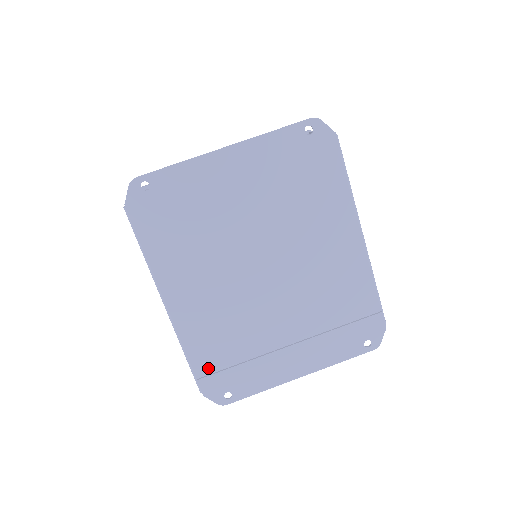
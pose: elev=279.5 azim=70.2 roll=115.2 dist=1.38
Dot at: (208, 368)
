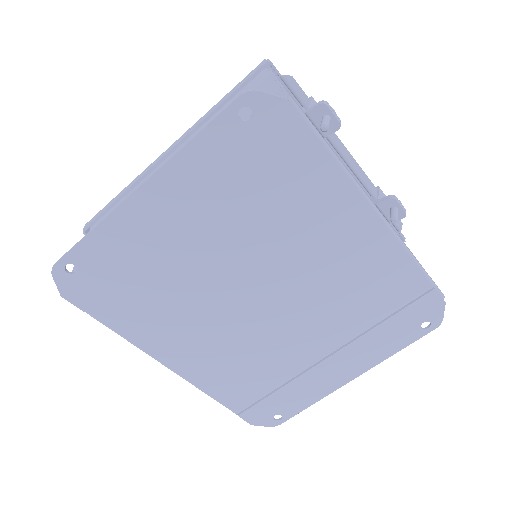
Dot at: (244, 402)
